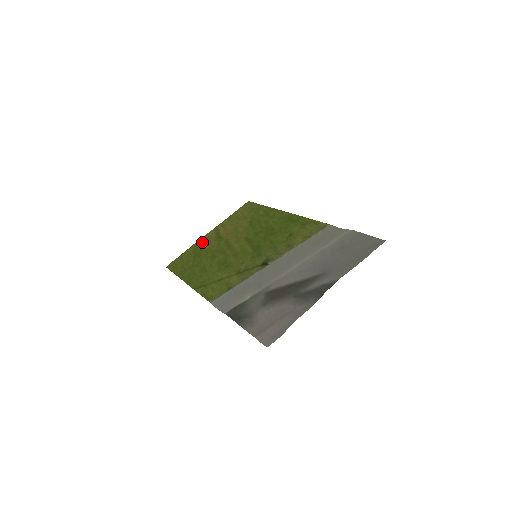
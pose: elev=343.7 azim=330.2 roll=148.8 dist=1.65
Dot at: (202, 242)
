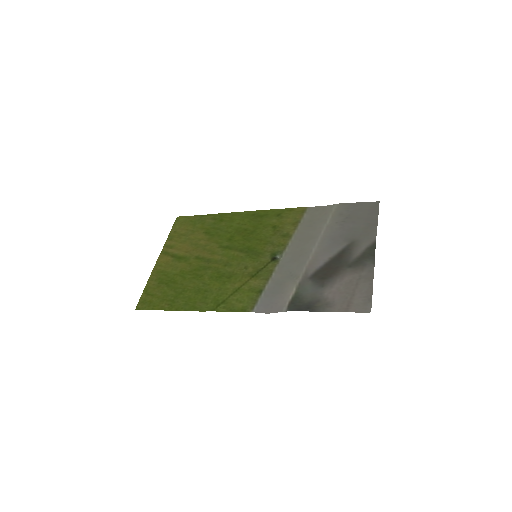
Dot at: (161, 270)
